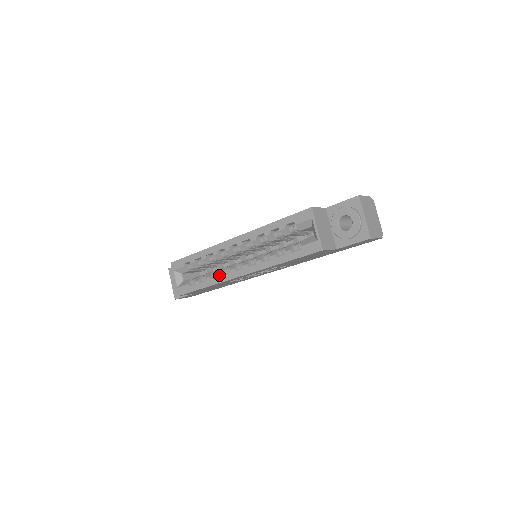
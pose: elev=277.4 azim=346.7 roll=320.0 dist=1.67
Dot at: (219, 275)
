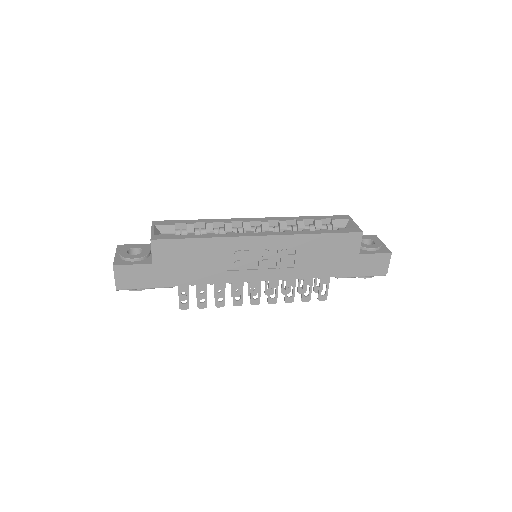
Dot at: (230, 232)
